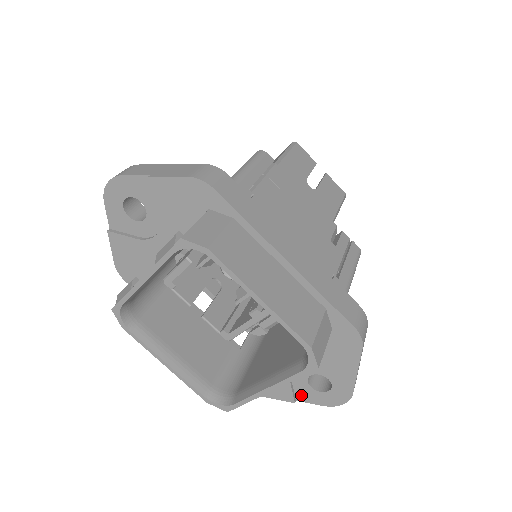
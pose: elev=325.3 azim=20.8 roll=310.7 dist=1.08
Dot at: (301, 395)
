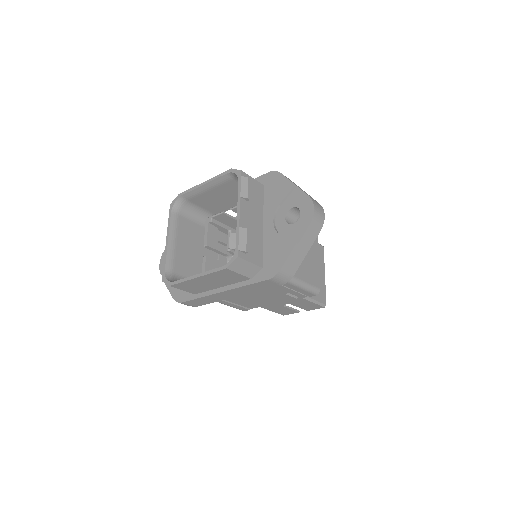
Dot at: (296, 237)
